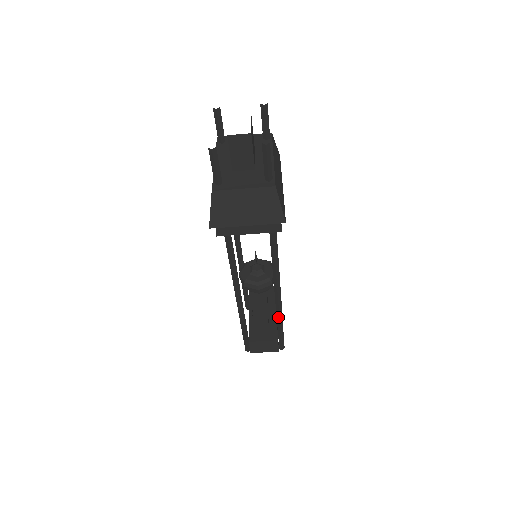
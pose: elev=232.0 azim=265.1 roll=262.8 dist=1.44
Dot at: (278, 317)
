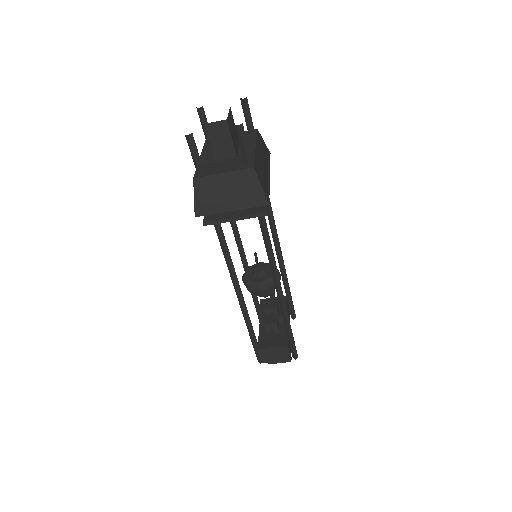
Dot at: (284, 319)
